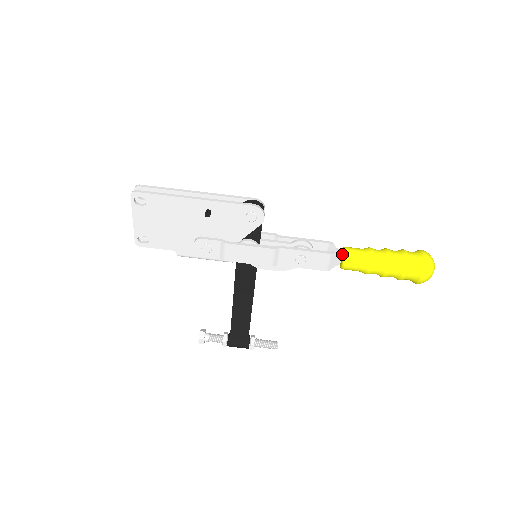
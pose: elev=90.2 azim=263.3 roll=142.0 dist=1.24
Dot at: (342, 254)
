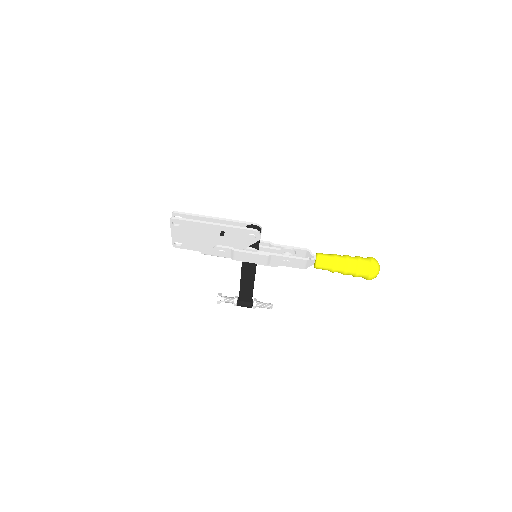
Dot at: (315, 259)
